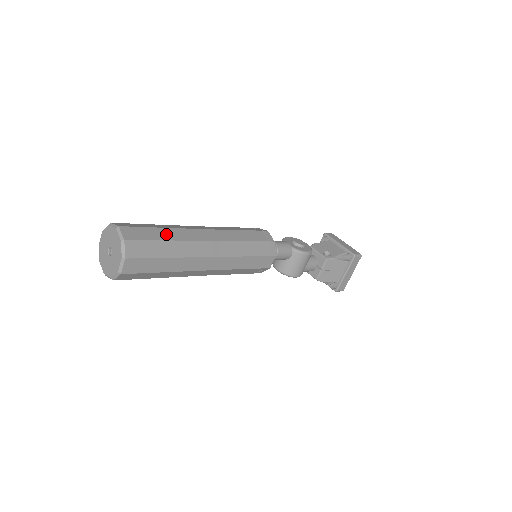
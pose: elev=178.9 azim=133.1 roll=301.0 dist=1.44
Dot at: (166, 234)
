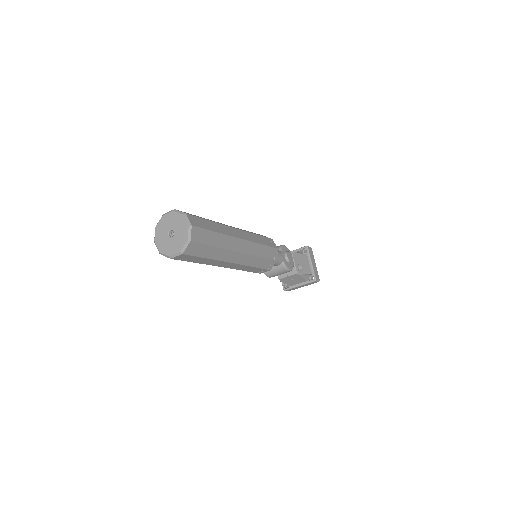
Dot at: (217, 240)
